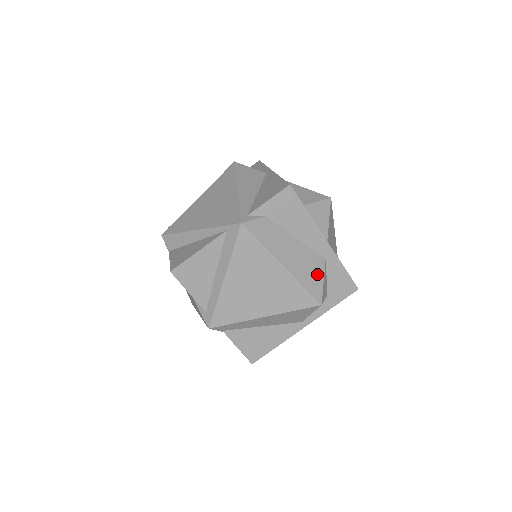
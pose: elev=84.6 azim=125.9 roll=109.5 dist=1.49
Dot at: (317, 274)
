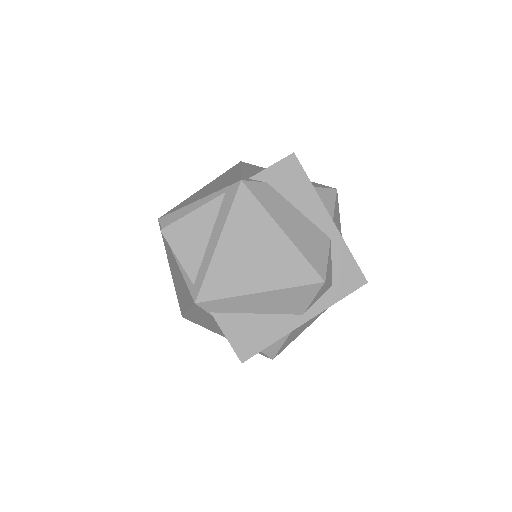
Dot at: (321, 251)
